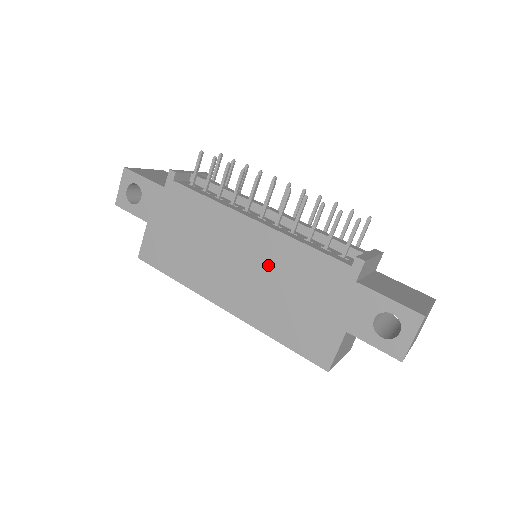
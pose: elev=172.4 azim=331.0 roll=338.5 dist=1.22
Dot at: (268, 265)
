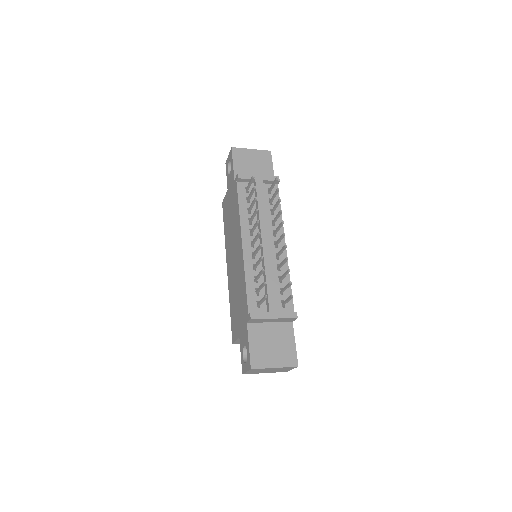
Dot at: (238, 272)
